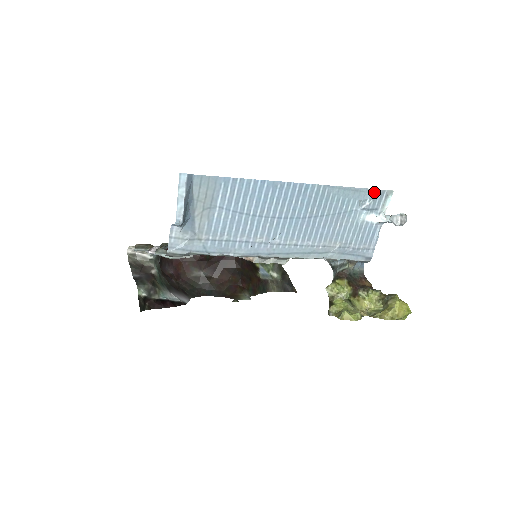
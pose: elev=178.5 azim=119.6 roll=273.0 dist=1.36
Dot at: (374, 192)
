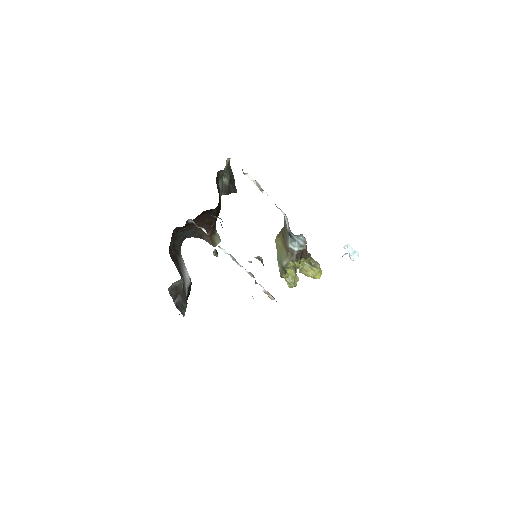
Dot at: occluded
